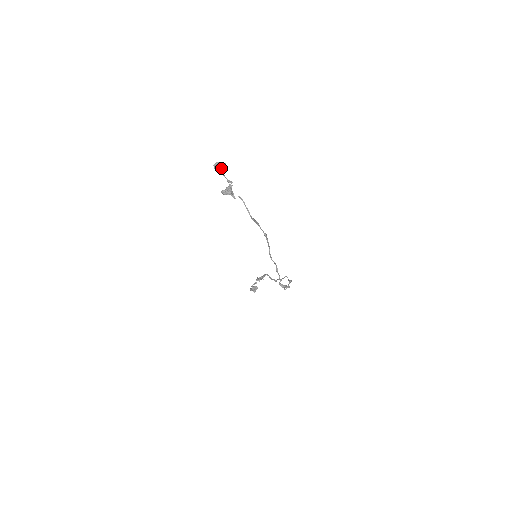
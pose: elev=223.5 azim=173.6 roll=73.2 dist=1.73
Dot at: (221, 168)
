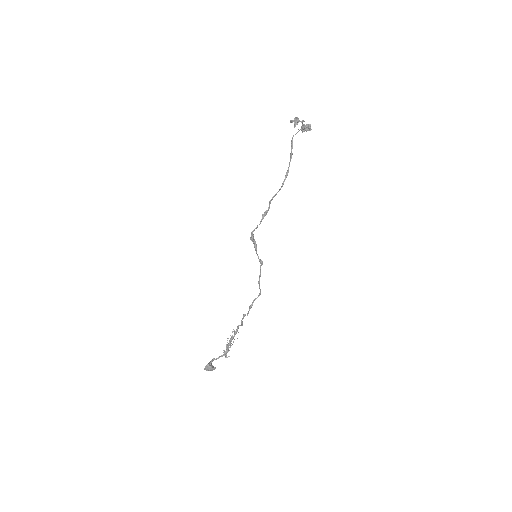
Dot at: (306, 126)
